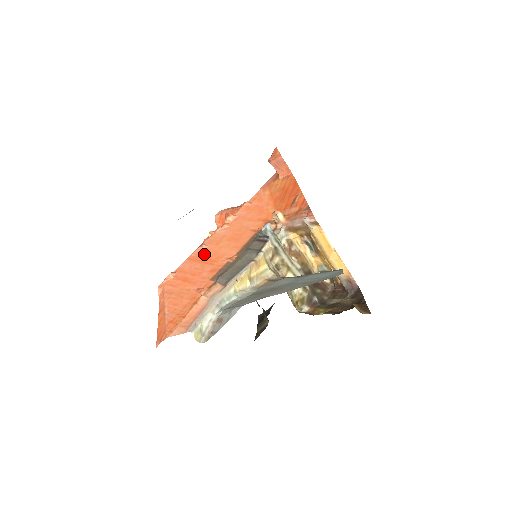
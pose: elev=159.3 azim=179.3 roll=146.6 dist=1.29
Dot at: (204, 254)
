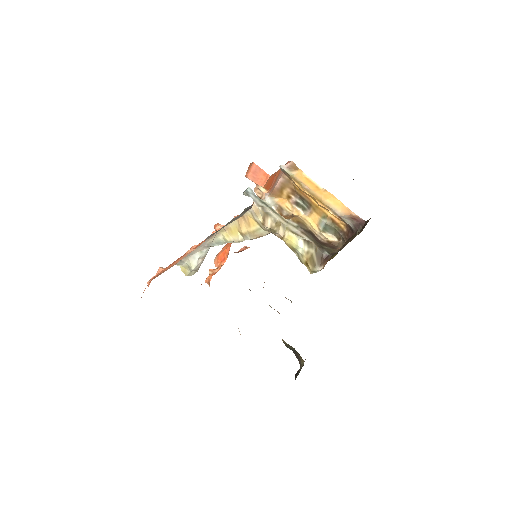
Dot at: occluded
